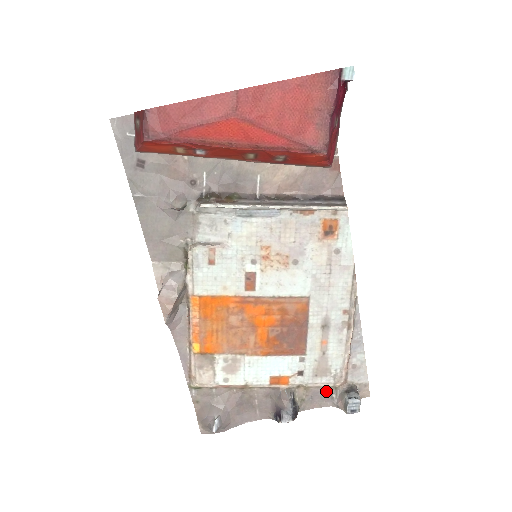
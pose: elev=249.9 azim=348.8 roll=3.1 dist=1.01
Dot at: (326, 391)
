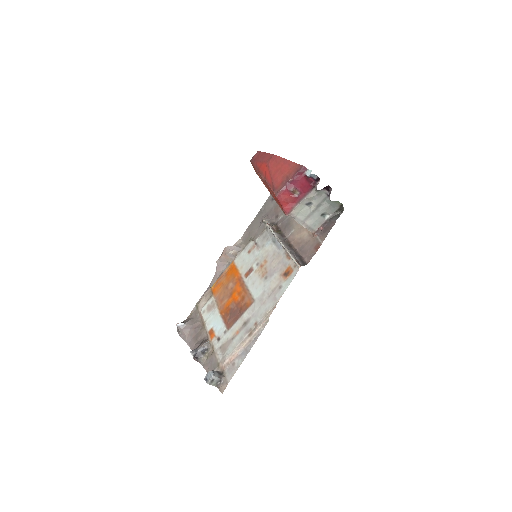
Dot at: (215, 364)
